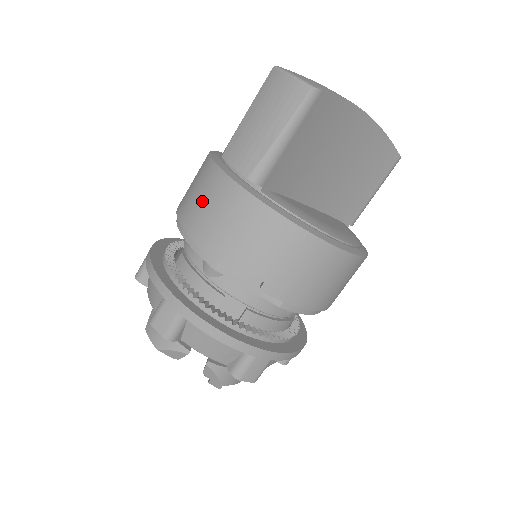
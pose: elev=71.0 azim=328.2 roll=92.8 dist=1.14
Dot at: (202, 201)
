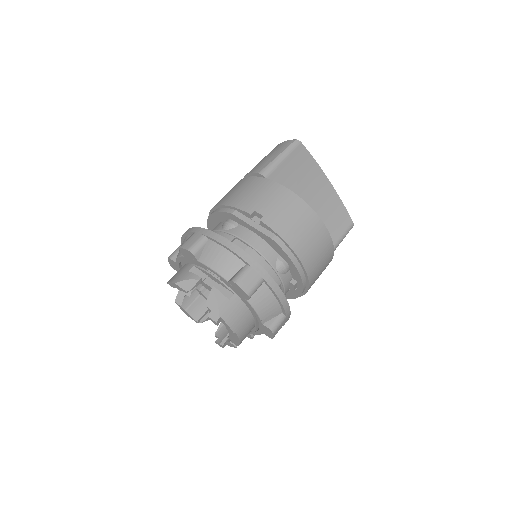
Dot at: (229, 192)
